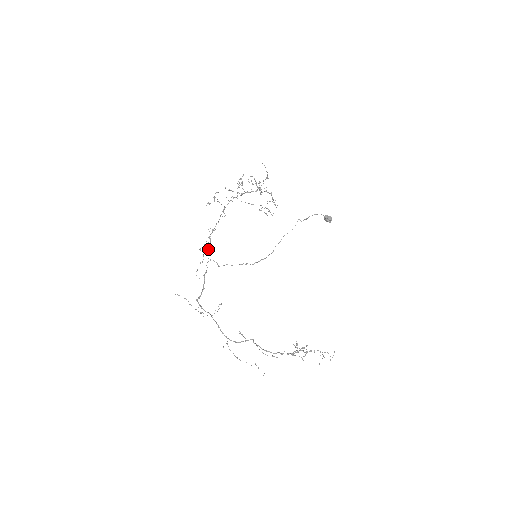
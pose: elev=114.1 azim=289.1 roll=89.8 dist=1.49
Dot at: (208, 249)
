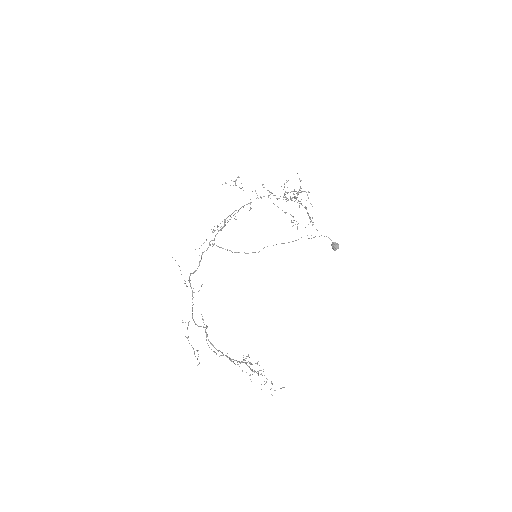
Dot at: (218, 231)
